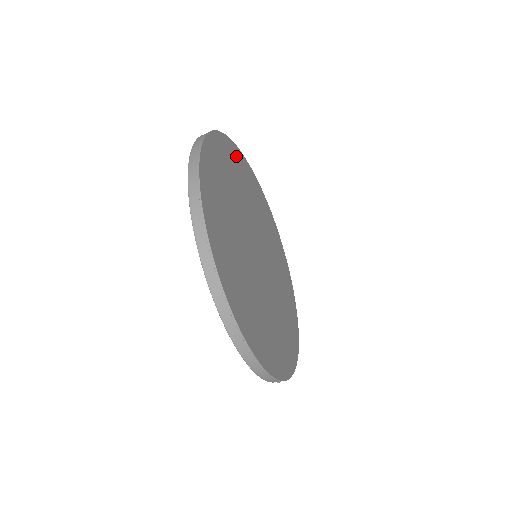
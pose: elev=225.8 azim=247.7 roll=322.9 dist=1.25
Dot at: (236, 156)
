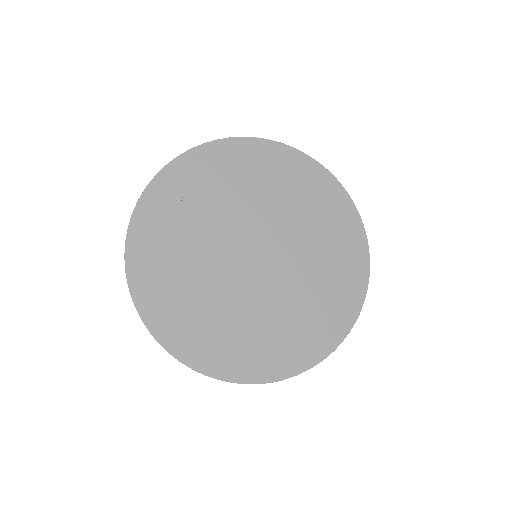
Dot at: (171, 185)
